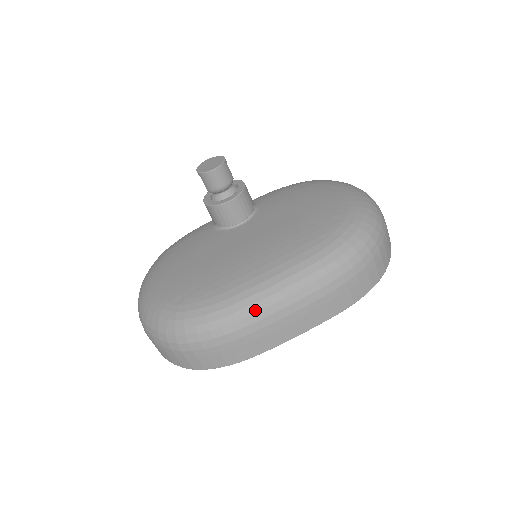
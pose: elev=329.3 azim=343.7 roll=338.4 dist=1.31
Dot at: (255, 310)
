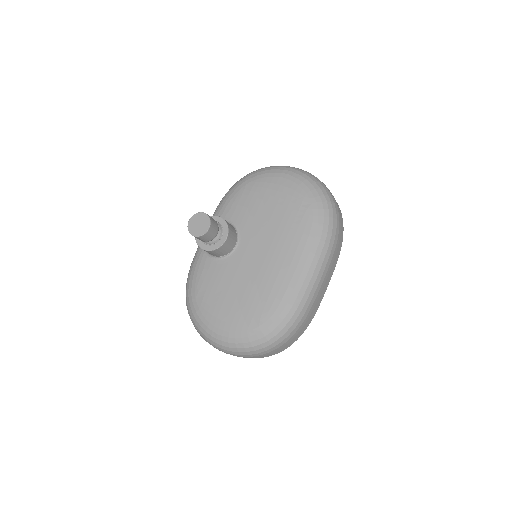
Dot at: (308, 295)
